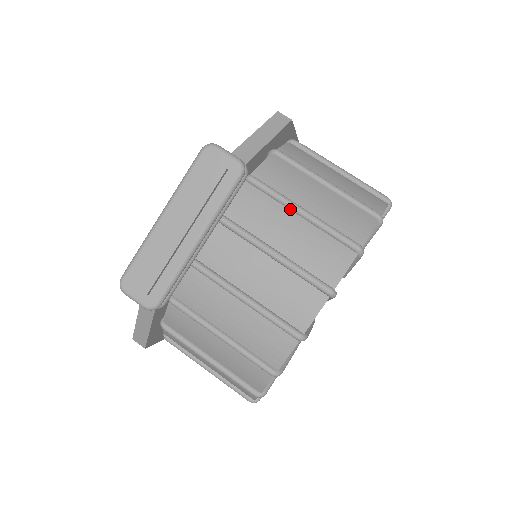
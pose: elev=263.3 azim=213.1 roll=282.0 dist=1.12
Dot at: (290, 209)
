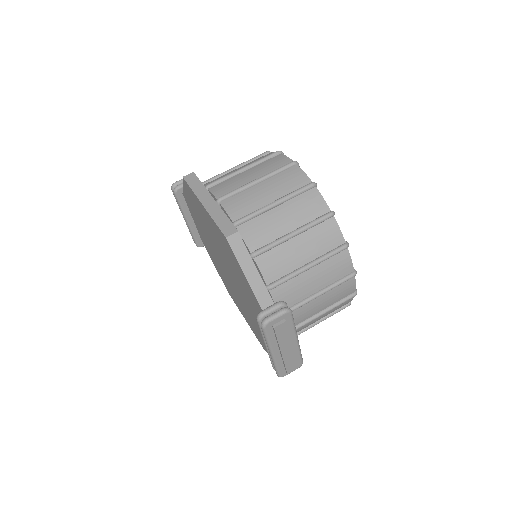
Dot at: (302, 273)
